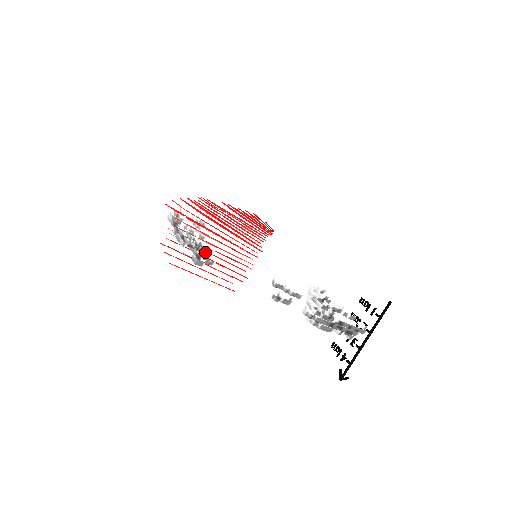
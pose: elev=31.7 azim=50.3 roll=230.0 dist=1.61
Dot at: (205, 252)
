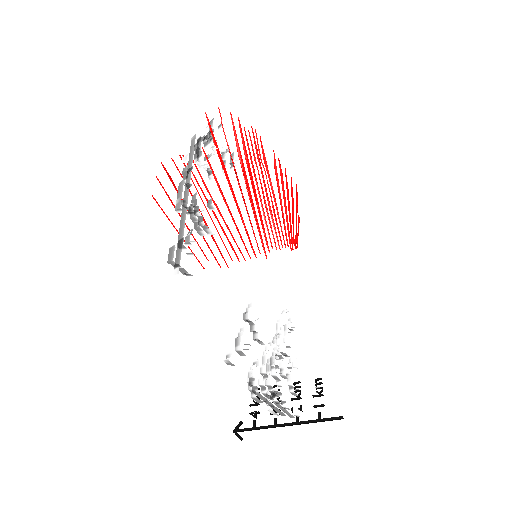
Dot at: (199, 229)
